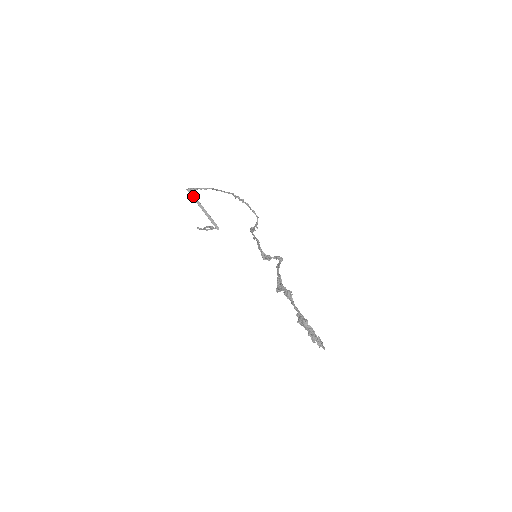
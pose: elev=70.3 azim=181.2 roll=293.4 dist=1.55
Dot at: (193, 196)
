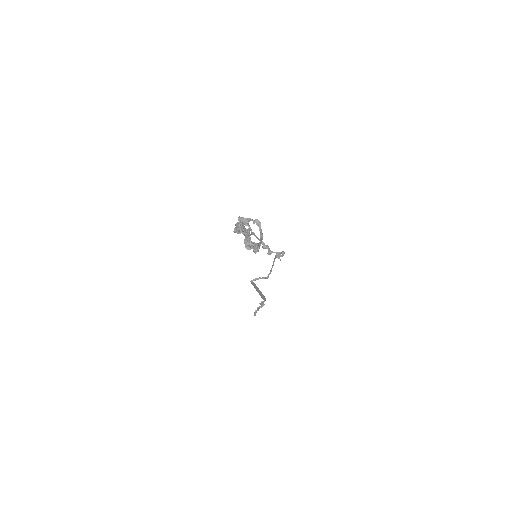
Dot at: (254, 285)
